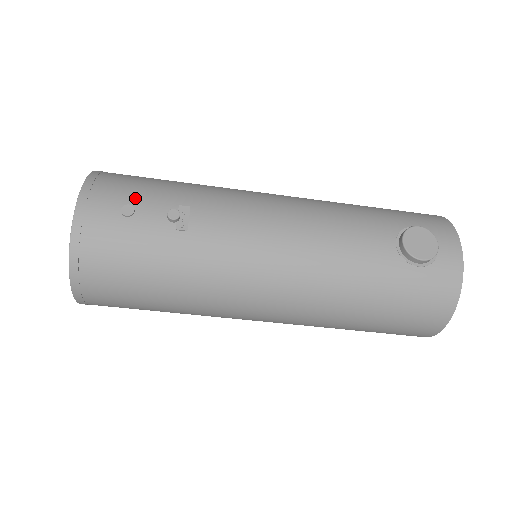
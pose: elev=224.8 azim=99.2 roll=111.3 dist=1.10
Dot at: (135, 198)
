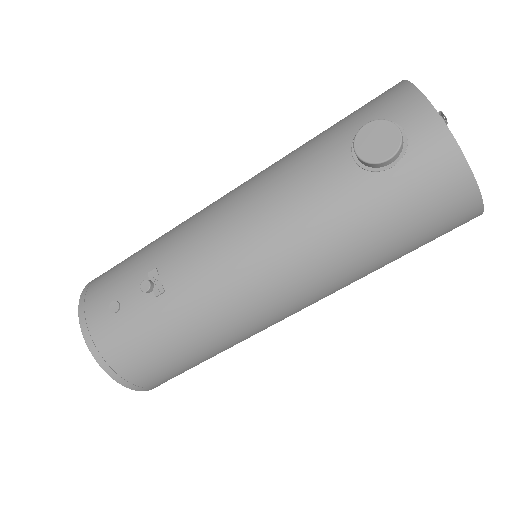
Dot at: (115, 291)
